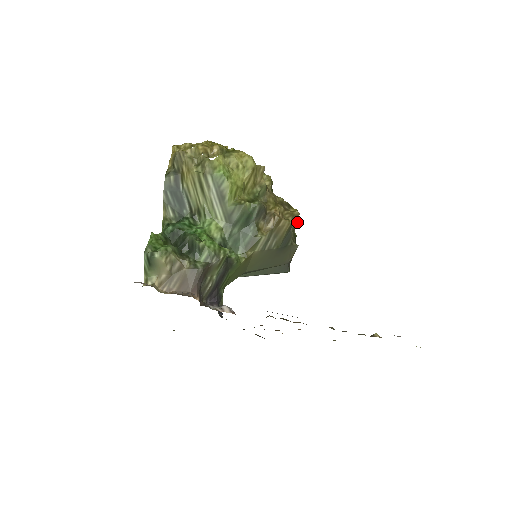
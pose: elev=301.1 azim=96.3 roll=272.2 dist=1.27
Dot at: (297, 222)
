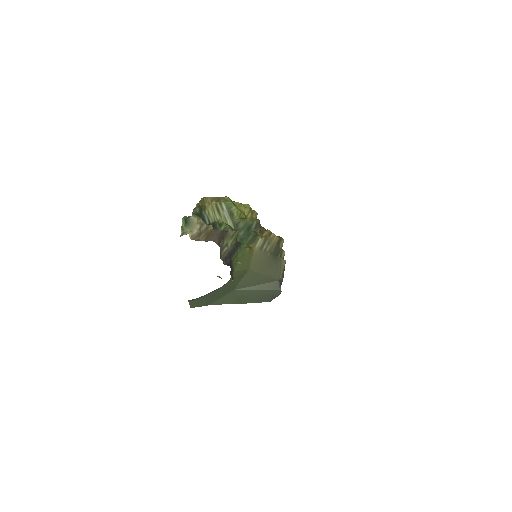
Dot at: (282, 251)
